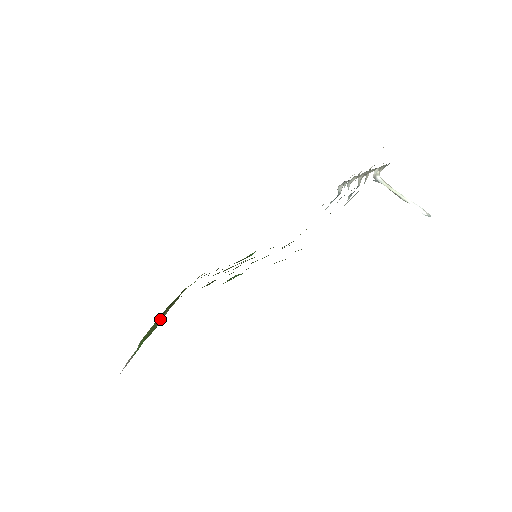
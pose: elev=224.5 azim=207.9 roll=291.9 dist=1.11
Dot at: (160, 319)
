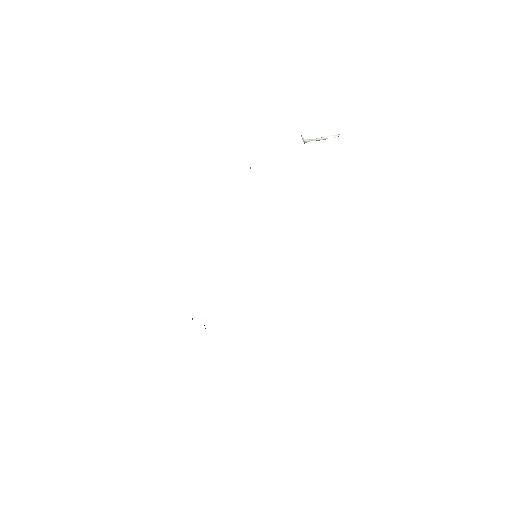
Dot at: occluded
